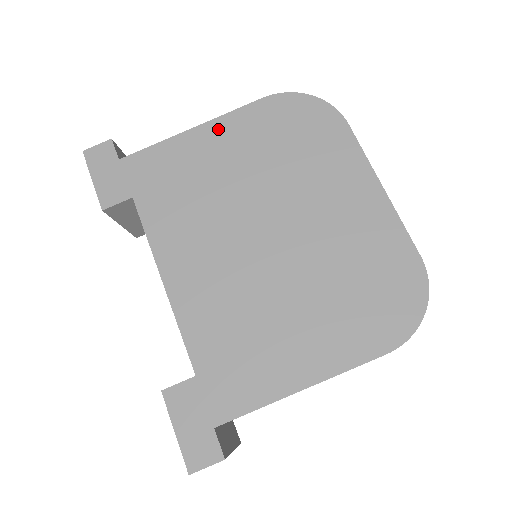
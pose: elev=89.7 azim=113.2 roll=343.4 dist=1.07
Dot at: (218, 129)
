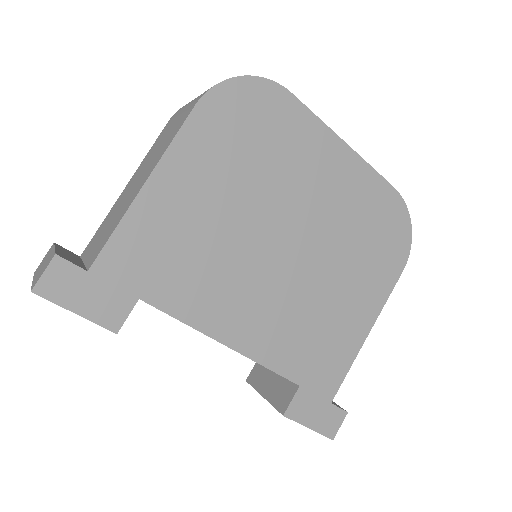
Dot at: (174, 169)
